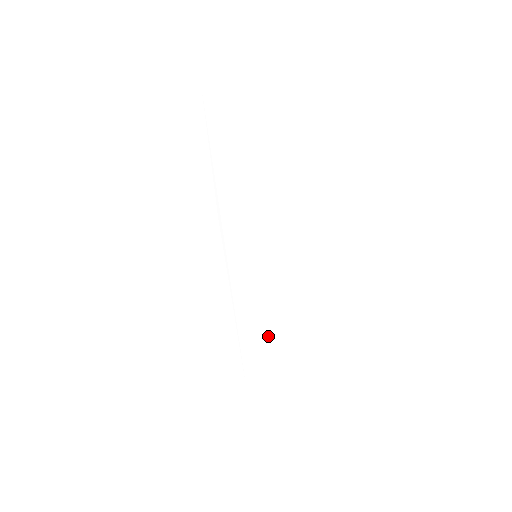
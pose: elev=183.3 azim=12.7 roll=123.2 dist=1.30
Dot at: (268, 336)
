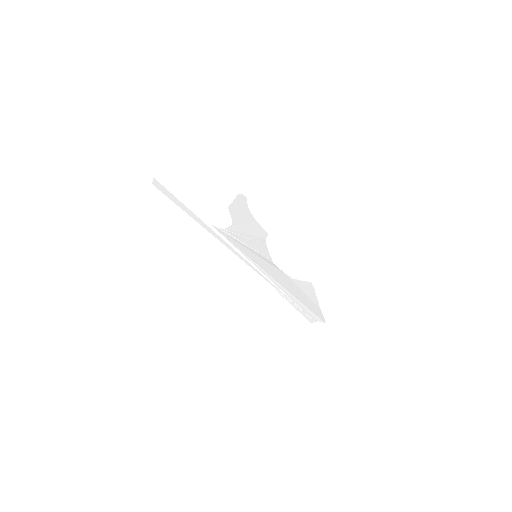
Dot at: (301, 295)
